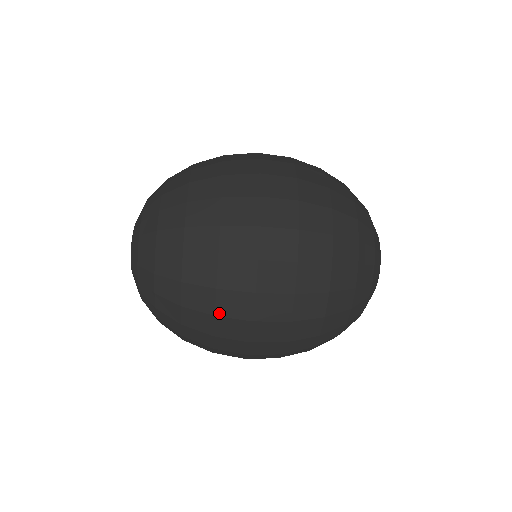
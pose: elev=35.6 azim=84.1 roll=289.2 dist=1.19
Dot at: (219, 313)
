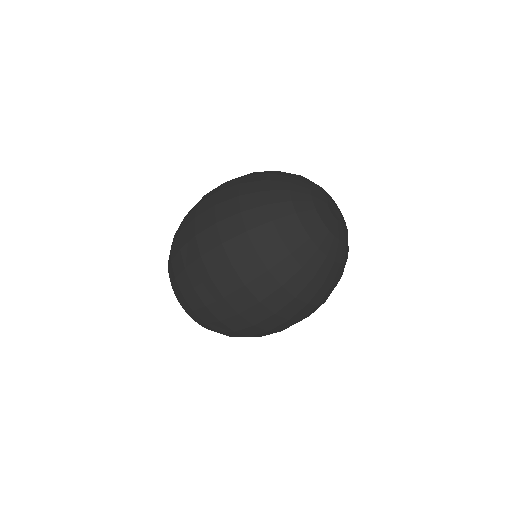
Dot at: (206, 303)
